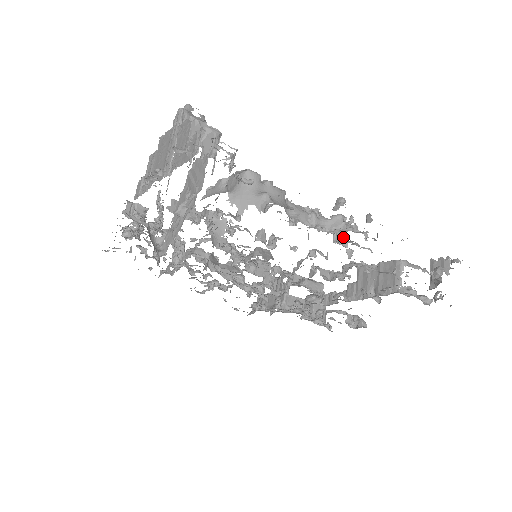
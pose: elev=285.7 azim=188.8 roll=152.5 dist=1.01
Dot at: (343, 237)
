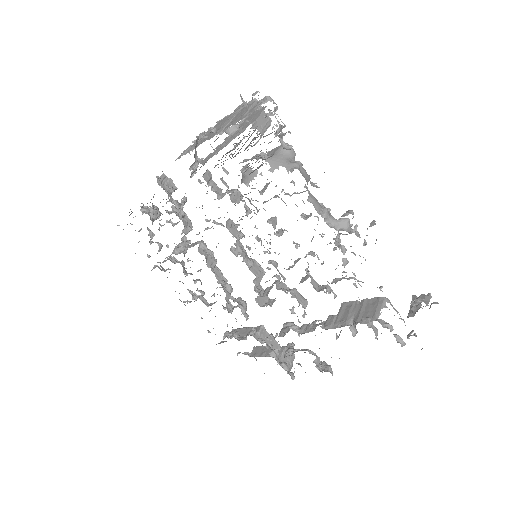
Dot at: (343, 245)
